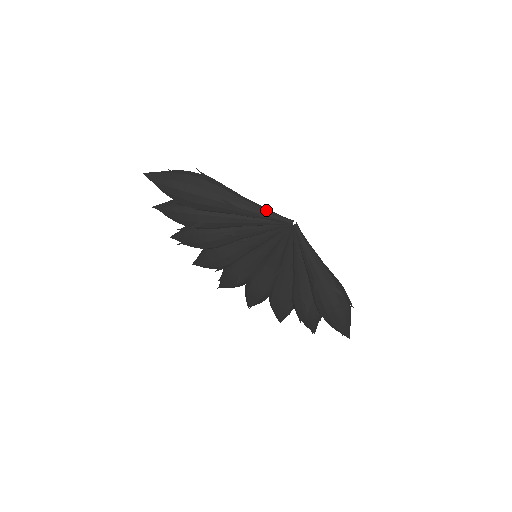
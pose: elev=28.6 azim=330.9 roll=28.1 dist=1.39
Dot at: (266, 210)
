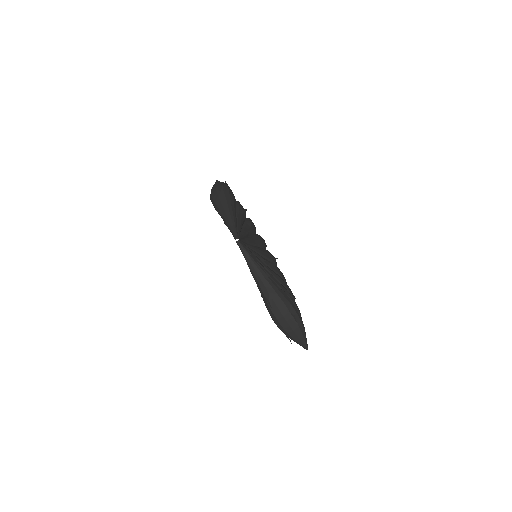
Dot at: (231, 225)
